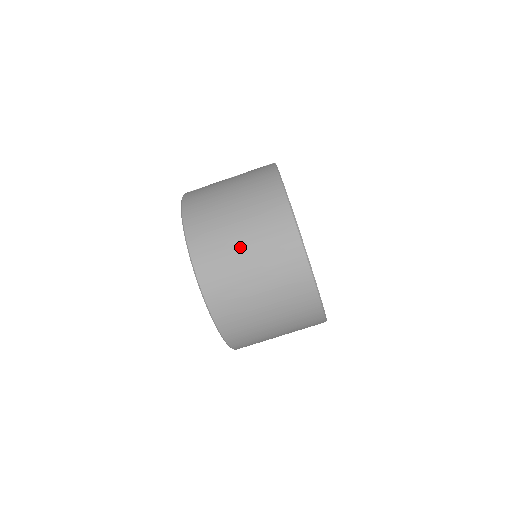
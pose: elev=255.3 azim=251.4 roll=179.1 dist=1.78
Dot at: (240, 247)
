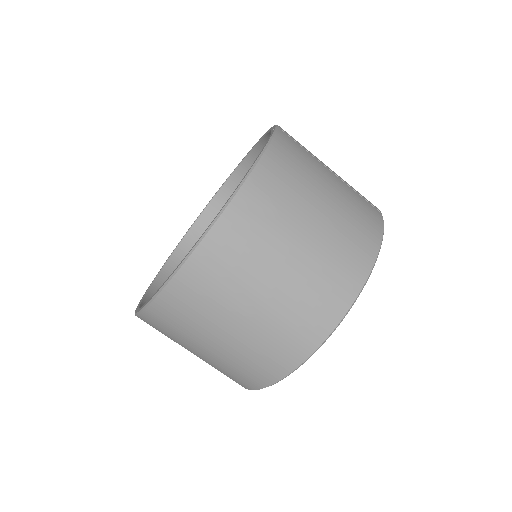
Dot at: (274, 271)
